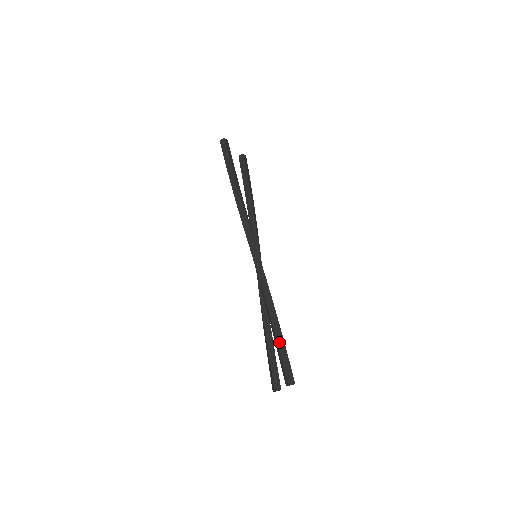
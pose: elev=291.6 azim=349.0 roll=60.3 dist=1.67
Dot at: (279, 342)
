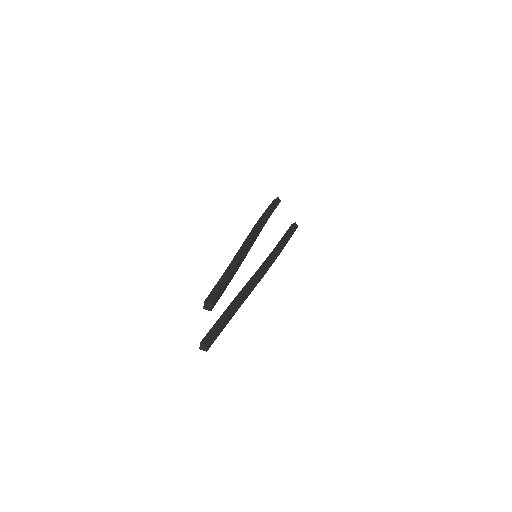
Dot at: (222, 279)
